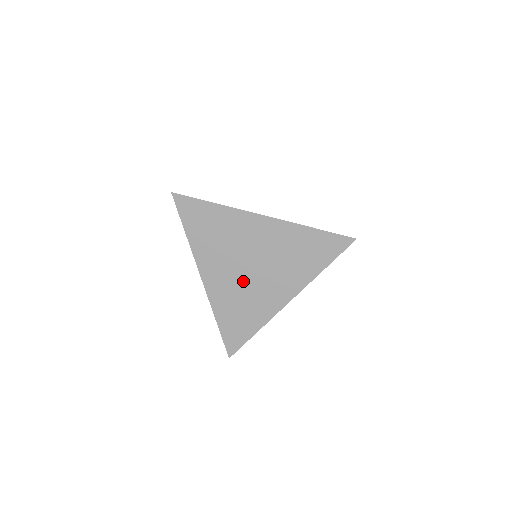
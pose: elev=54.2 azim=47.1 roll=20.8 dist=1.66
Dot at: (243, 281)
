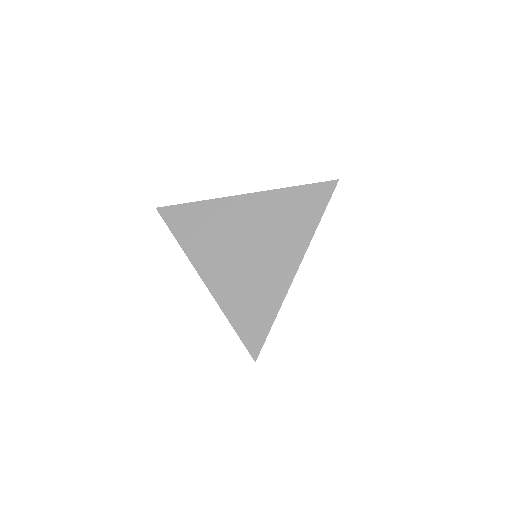
Dot at: (244, 265)
